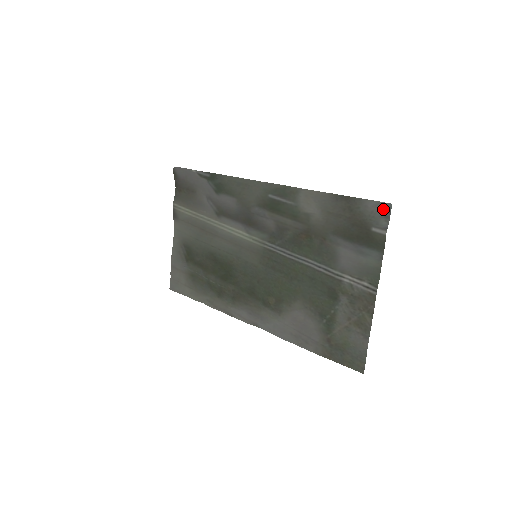
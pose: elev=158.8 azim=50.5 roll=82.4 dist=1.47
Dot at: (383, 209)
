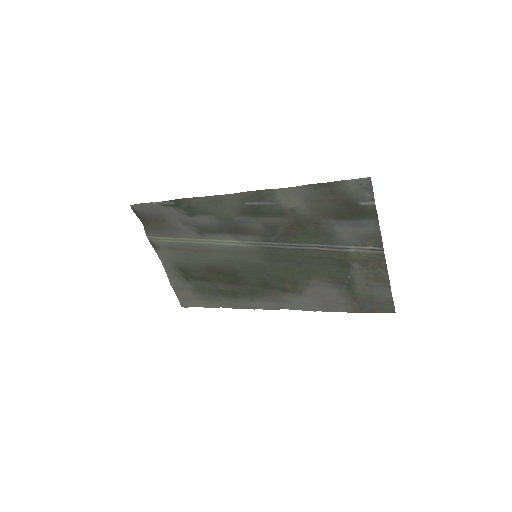
Dot at: (364, 184)
